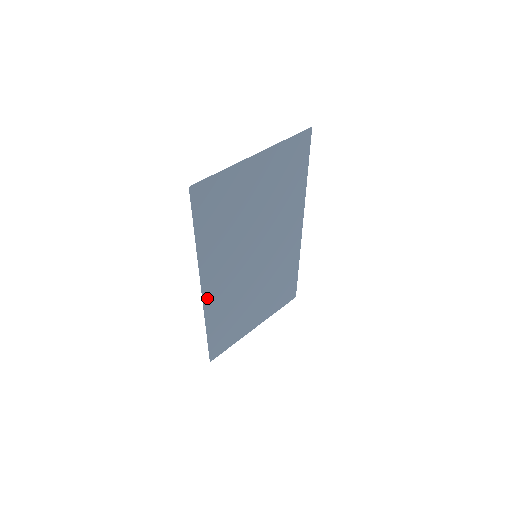
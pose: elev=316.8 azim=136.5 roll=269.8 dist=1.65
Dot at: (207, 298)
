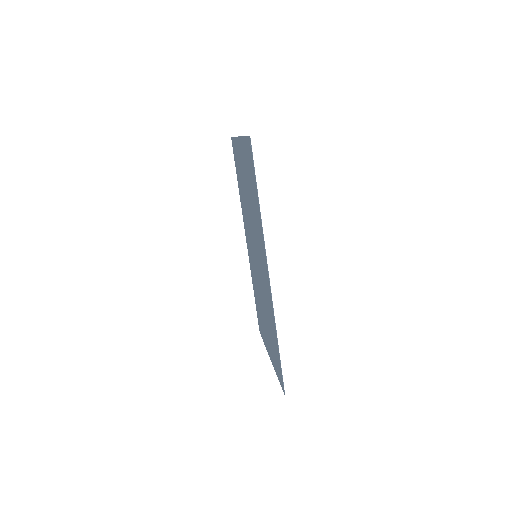
Dot at: (269, 290)
